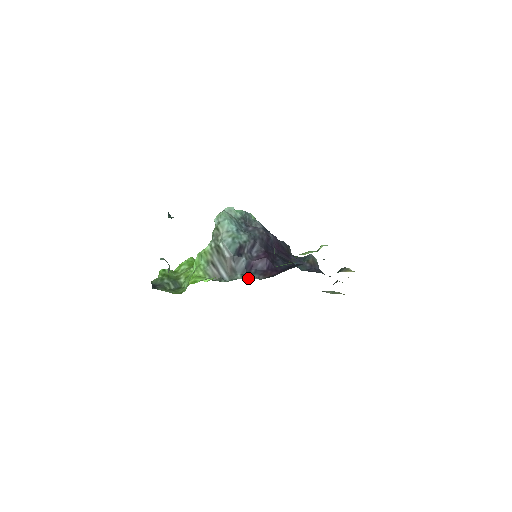
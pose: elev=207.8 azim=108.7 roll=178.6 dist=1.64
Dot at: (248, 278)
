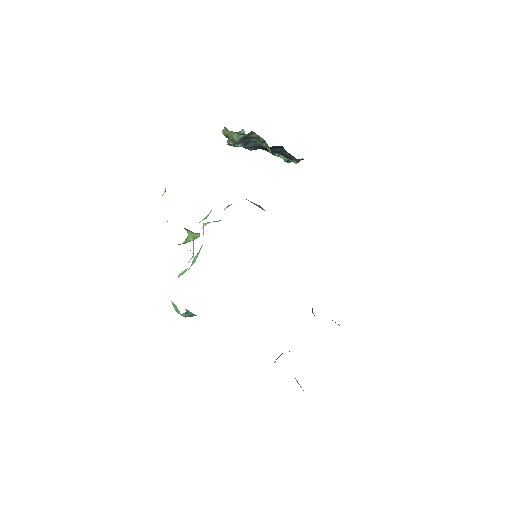
Dot at: occluded
